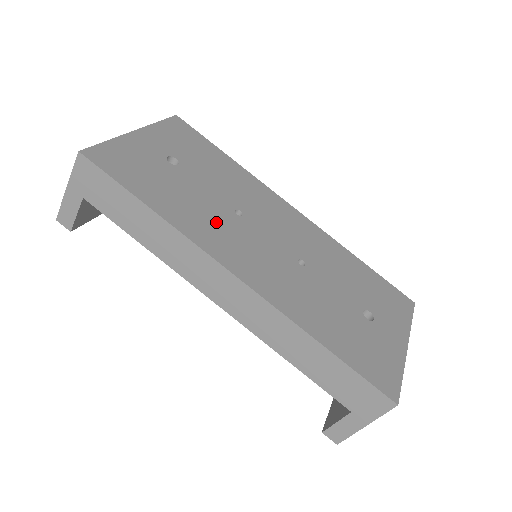
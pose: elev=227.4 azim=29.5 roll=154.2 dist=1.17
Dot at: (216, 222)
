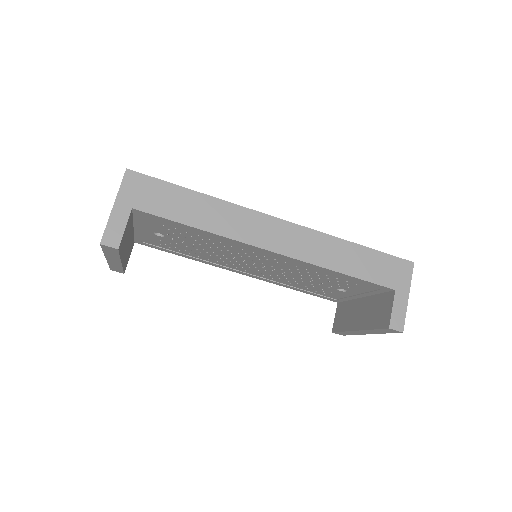
Dot at: occluded
